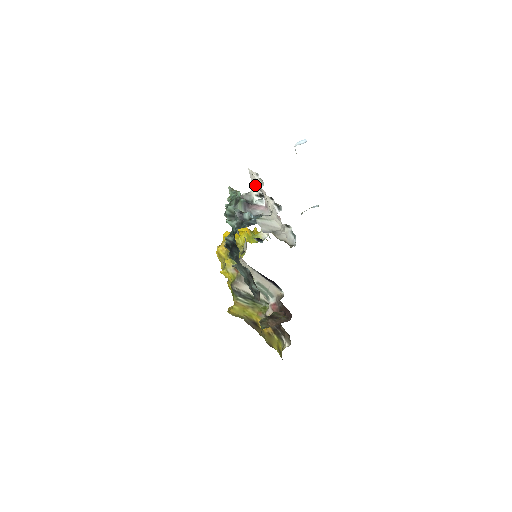
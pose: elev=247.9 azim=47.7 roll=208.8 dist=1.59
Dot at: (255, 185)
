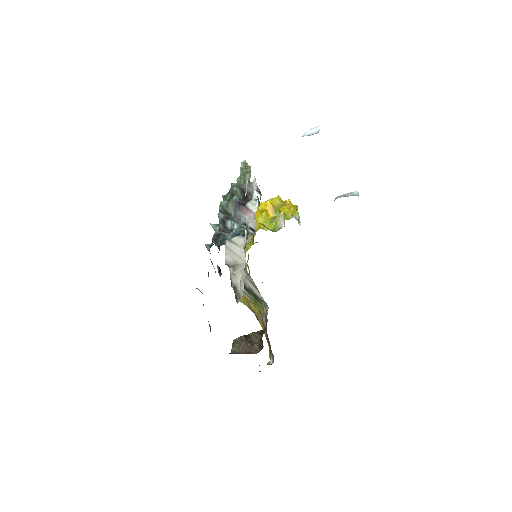
Dot at: occluded
